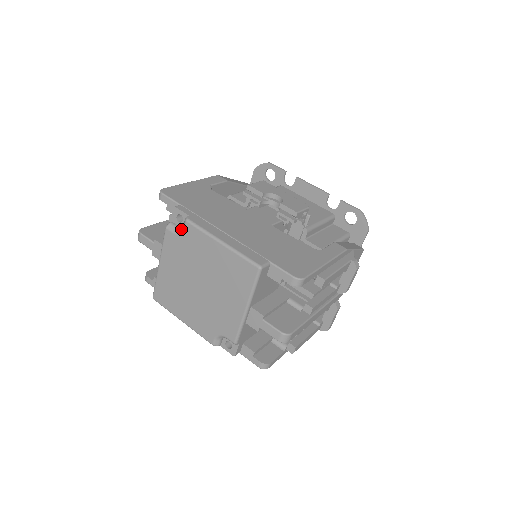
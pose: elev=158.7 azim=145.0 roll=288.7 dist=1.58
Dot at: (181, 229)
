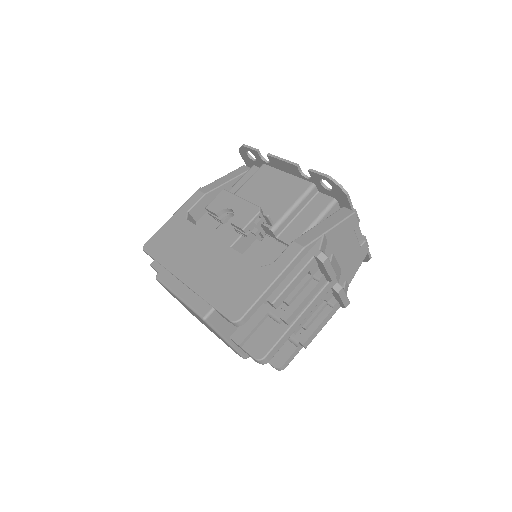
Dot at: occluded
